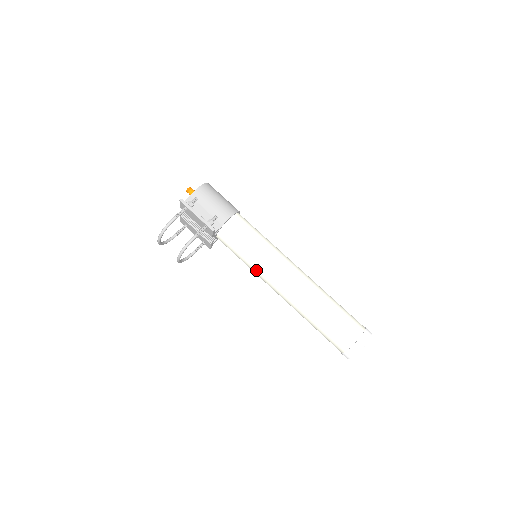
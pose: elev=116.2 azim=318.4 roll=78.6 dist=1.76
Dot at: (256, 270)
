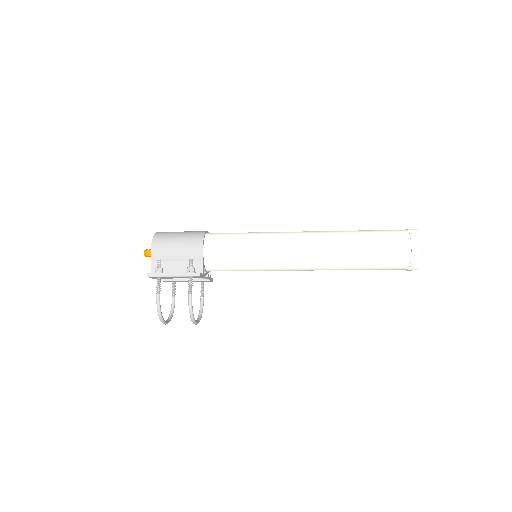
Dot at: (268, 270)
